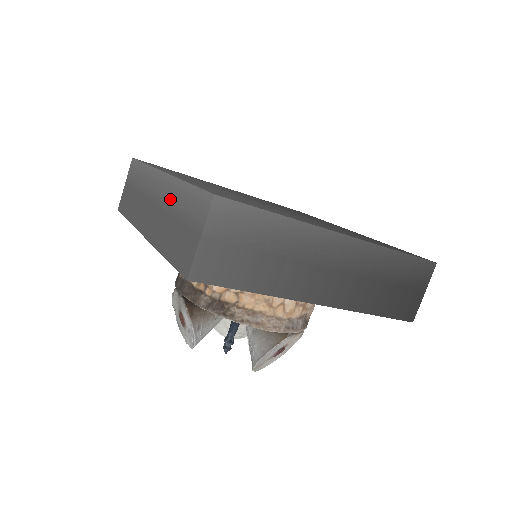
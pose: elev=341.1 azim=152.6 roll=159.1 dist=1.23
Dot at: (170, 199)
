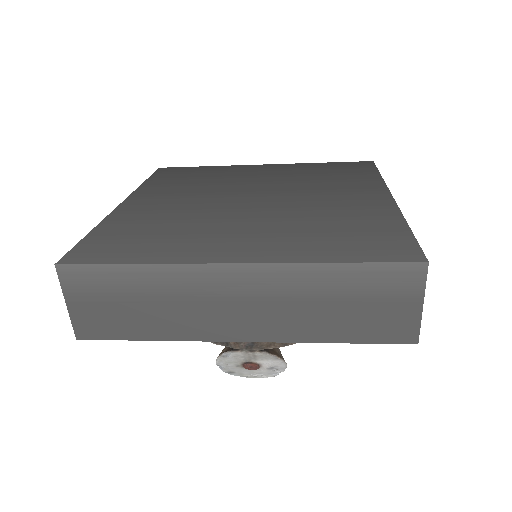
Dot at: (297, 289)
